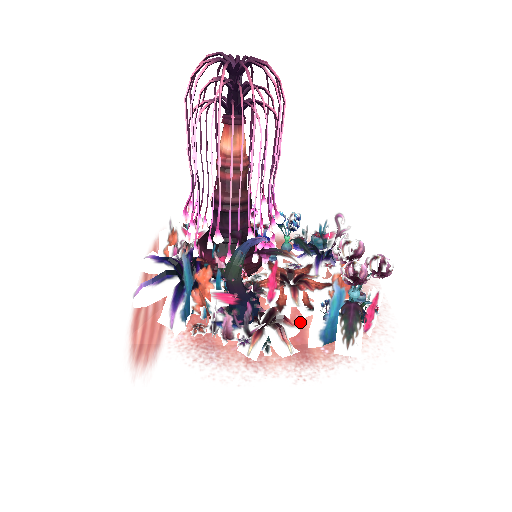
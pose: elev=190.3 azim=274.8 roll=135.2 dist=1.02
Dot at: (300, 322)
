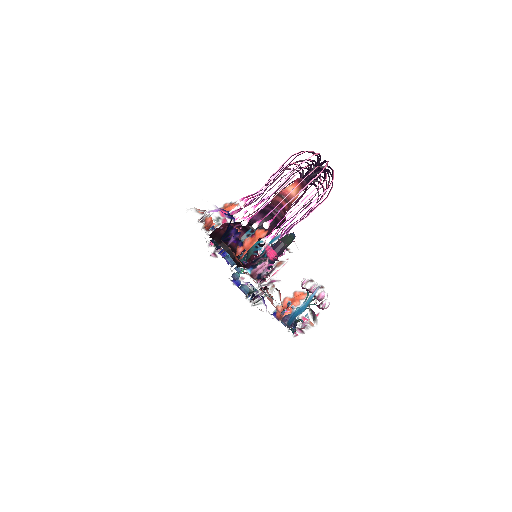
Dot at: occluded
